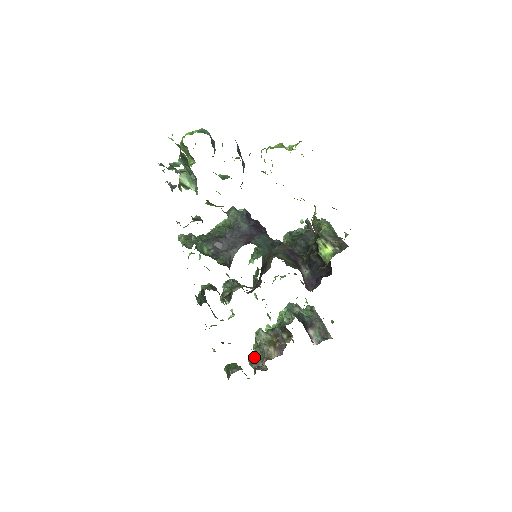
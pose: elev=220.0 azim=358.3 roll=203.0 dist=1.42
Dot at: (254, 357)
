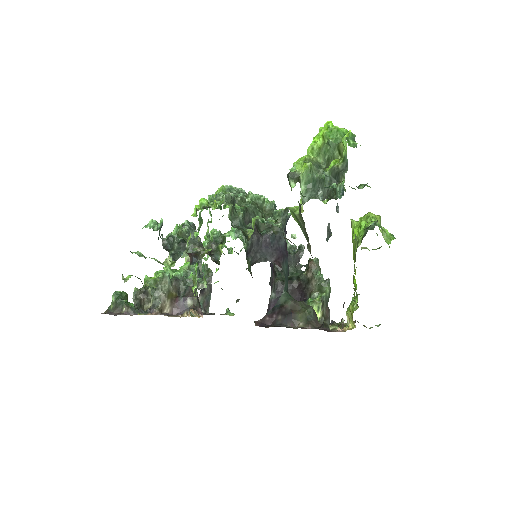
Dot at: (142, 293)
